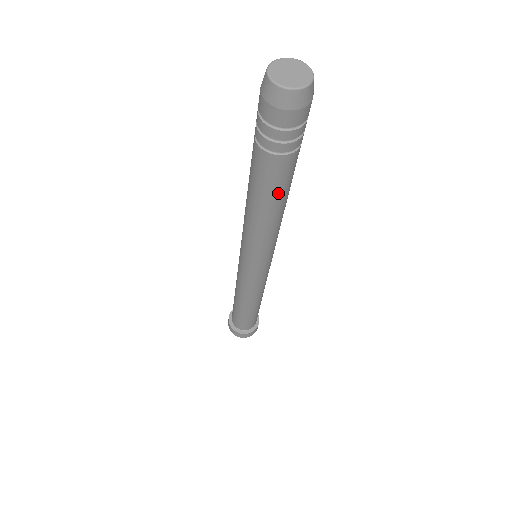
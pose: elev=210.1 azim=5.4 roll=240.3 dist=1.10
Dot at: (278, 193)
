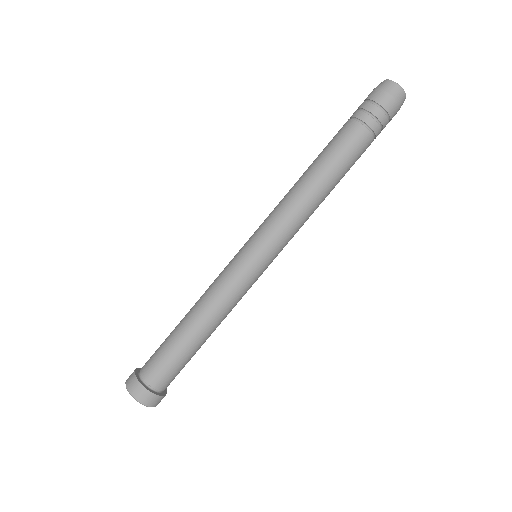
Dot at: (331, 156)
